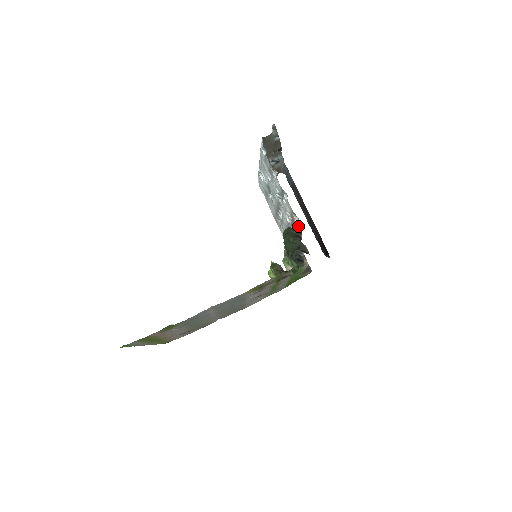
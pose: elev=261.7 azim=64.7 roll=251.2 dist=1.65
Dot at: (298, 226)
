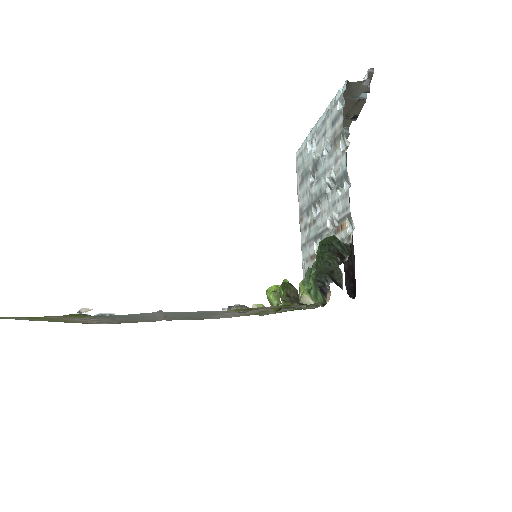
Dot at: (347, 240)
